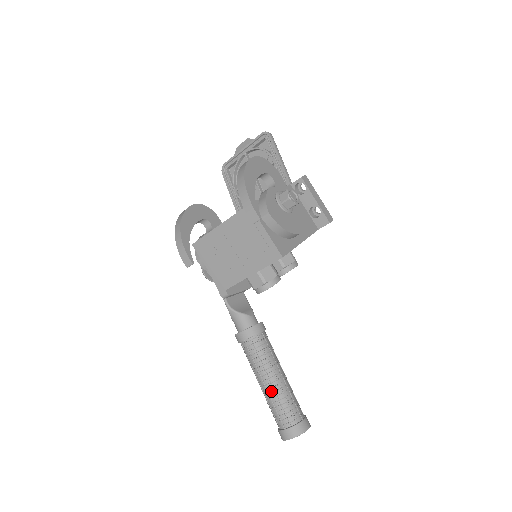
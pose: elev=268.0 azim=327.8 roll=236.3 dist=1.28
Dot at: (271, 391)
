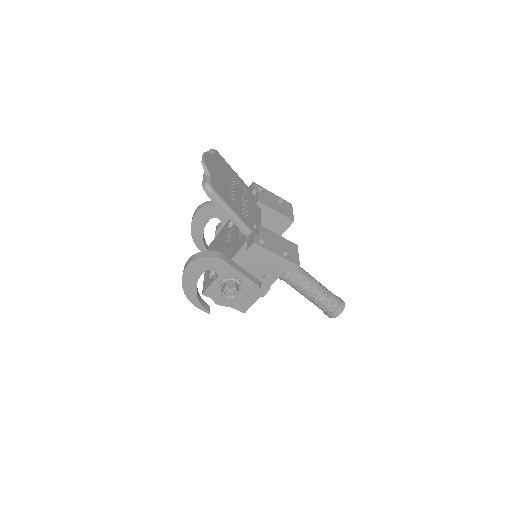
Dot at: occluded
